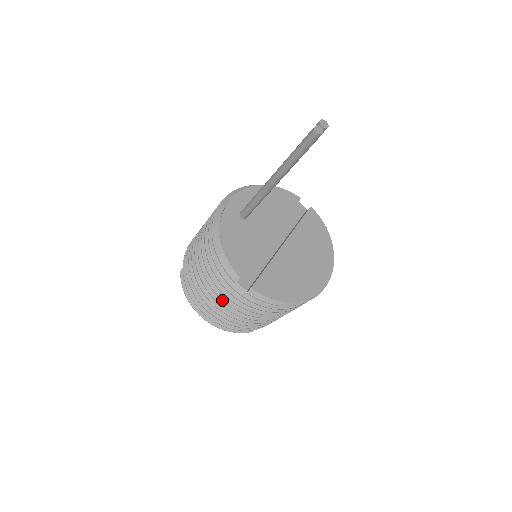
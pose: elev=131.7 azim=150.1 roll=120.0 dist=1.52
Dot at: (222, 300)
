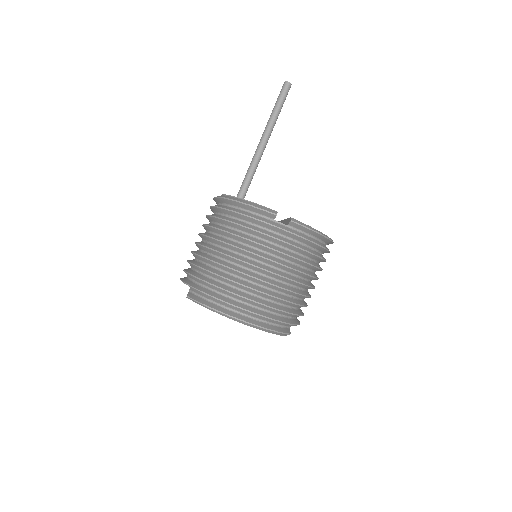
Dot at: (264, 258)
